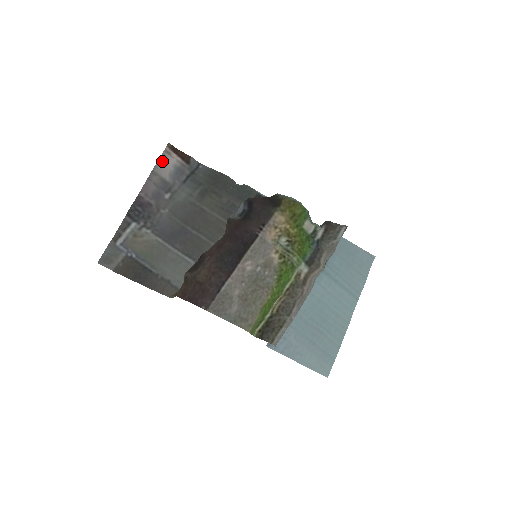
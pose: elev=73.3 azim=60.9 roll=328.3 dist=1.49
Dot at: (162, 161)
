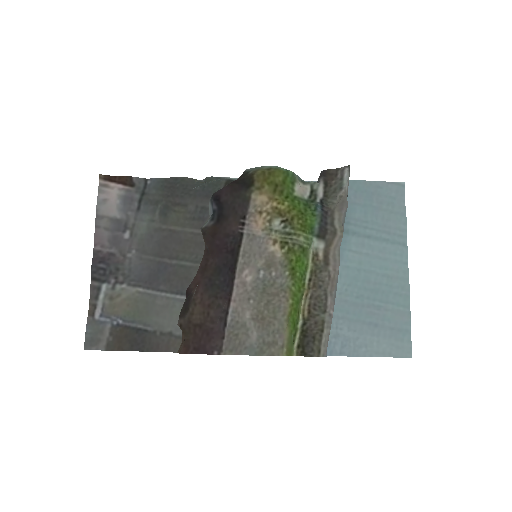
Dot at: (102, 199)
